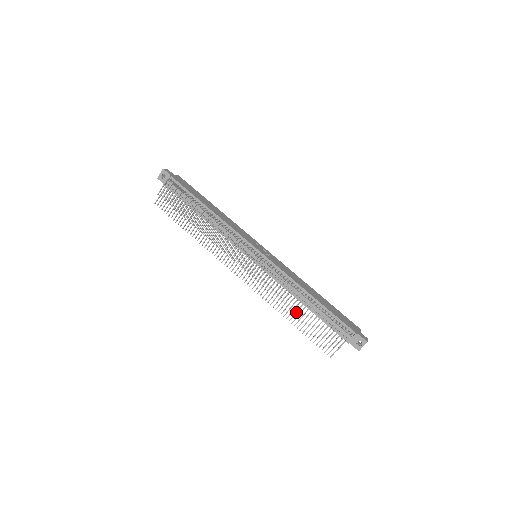
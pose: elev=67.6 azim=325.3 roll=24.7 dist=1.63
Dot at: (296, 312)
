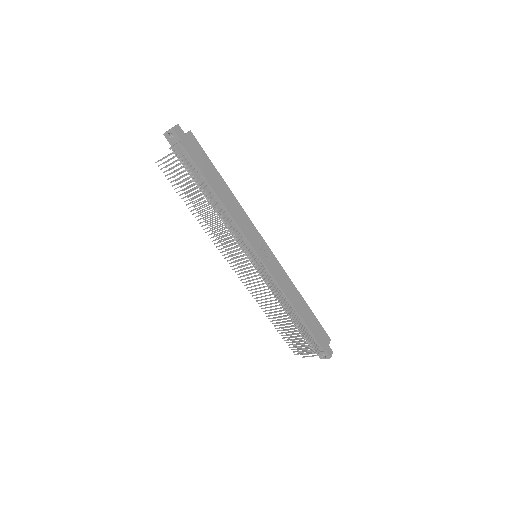
Dot at: occluded
